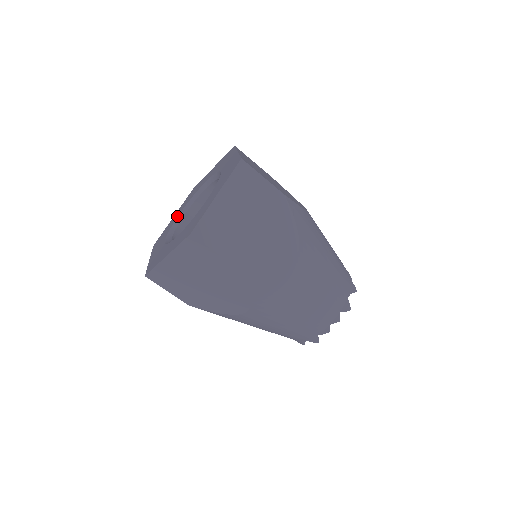
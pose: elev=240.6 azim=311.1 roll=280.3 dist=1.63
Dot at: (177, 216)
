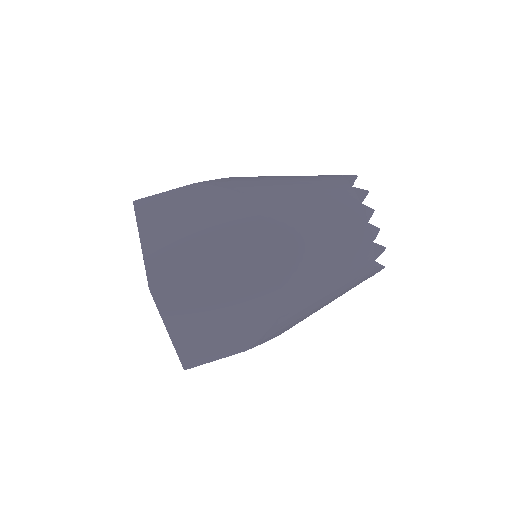
Dot at: occluded
